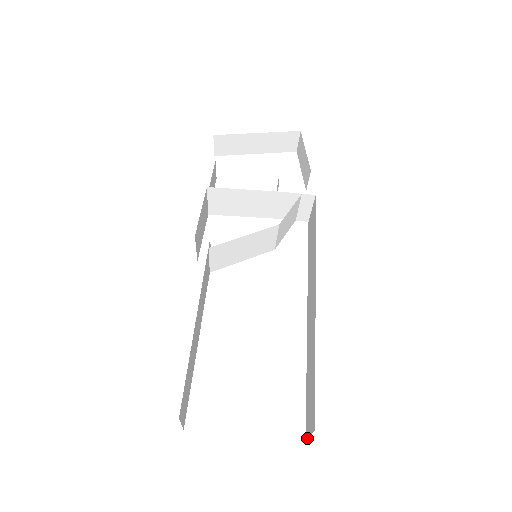
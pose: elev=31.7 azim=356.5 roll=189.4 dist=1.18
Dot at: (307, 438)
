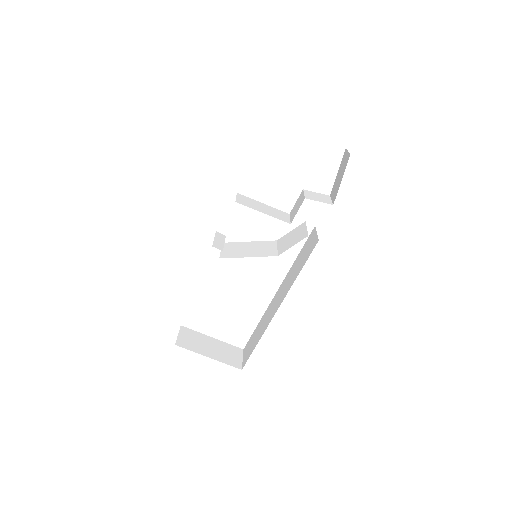
Dot at: (243, 353)
